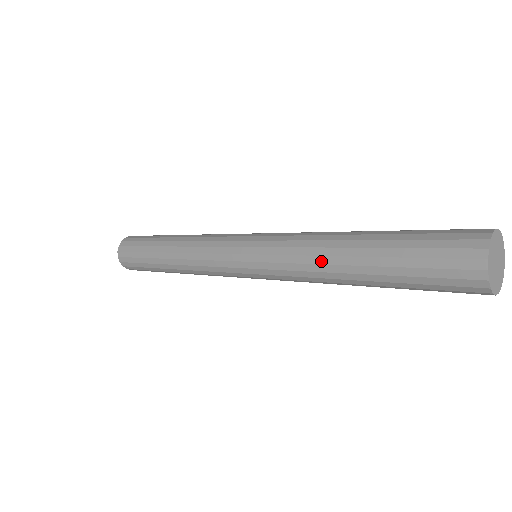
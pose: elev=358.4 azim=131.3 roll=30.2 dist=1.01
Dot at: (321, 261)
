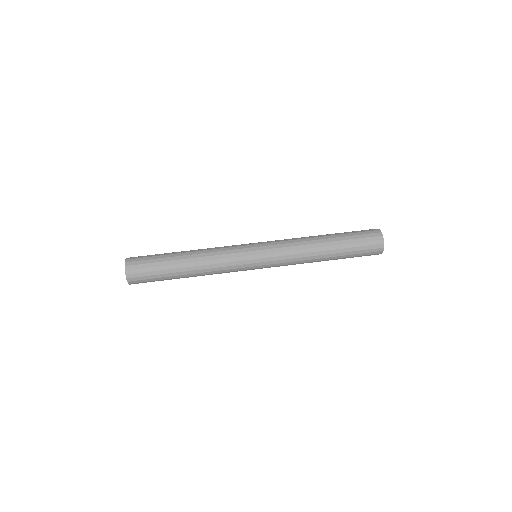
Dot at: occluded
